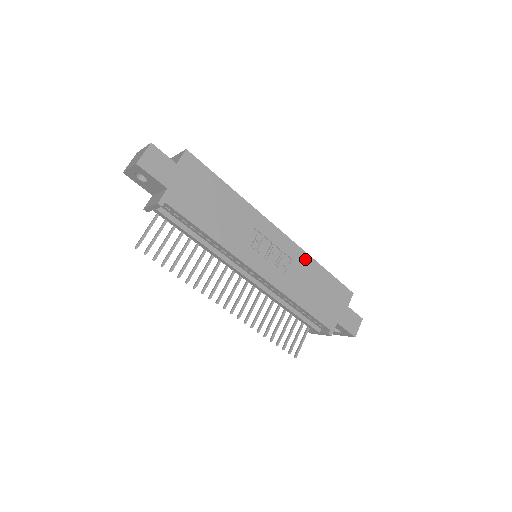
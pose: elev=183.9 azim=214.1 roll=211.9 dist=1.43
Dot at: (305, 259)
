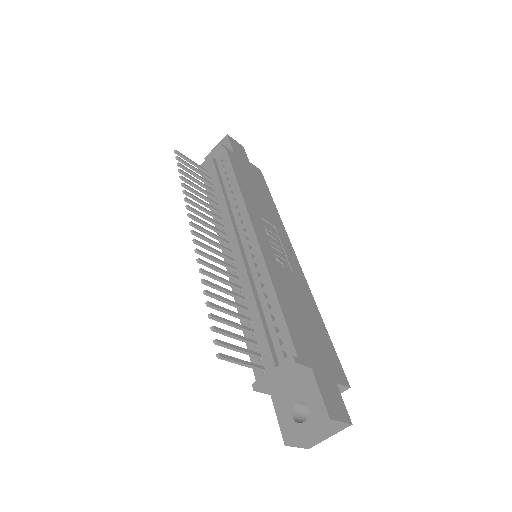
Dot at: (307, 292)
